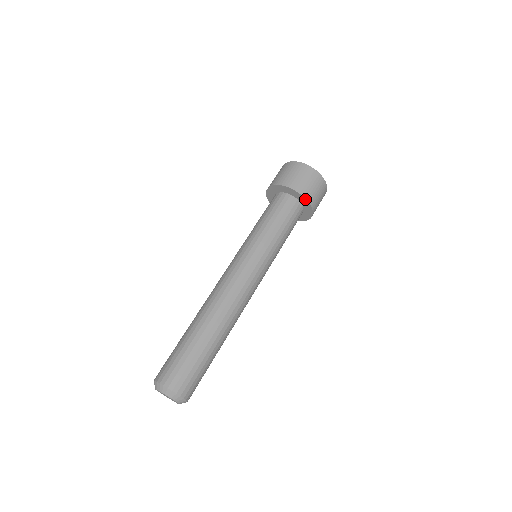
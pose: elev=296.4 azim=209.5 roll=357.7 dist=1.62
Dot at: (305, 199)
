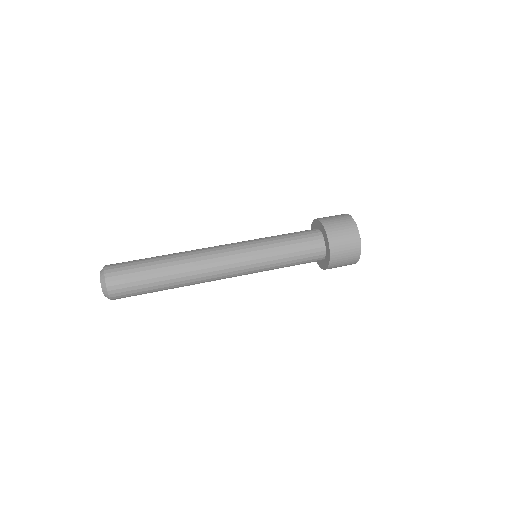
Dot at: (330, 257)
